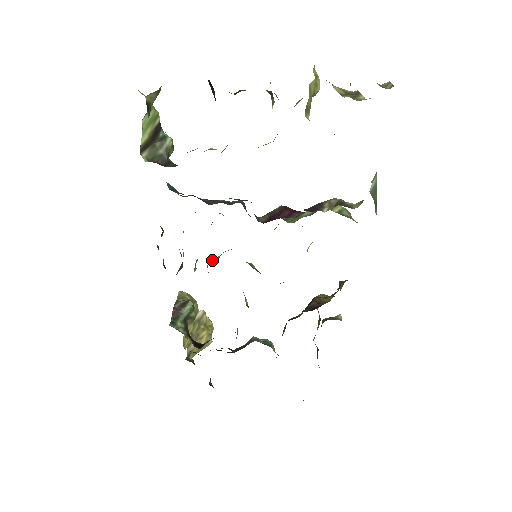
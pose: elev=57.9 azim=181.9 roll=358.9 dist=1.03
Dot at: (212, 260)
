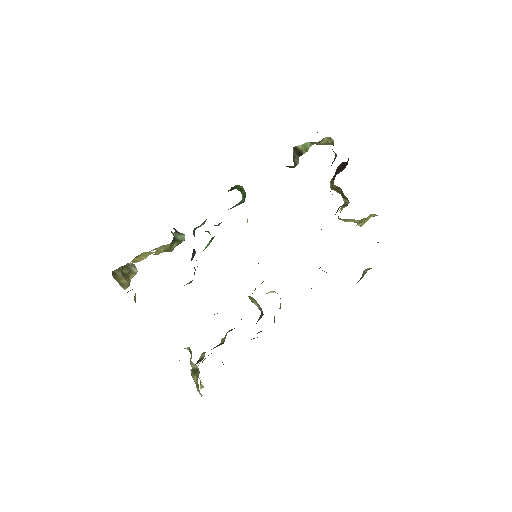
Dot at: occluded
